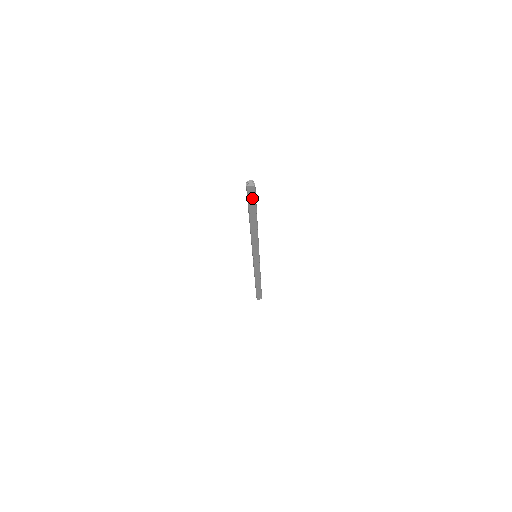
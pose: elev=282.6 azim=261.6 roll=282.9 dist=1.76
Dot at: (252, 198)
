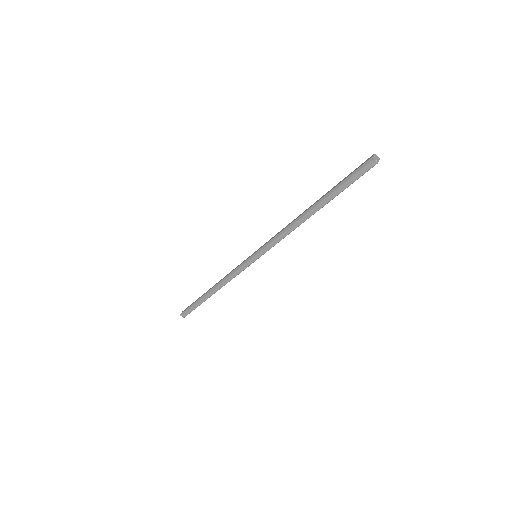
Dot at: (358, 177)
